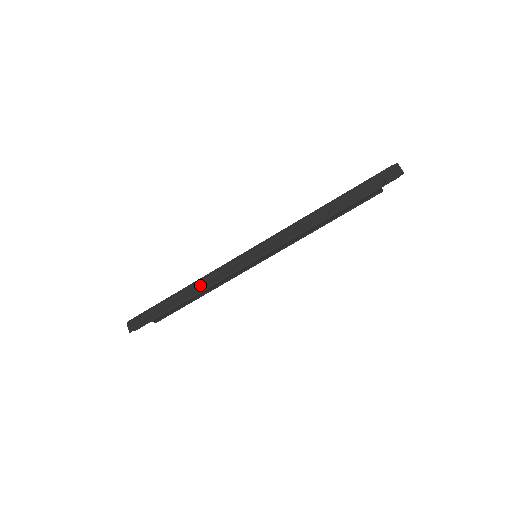
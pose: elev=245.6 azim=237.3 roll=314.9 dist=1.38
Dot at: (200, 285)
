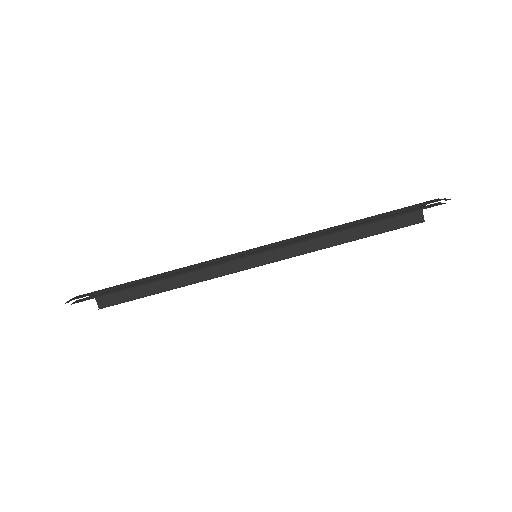
Dot at: (177, 271)
